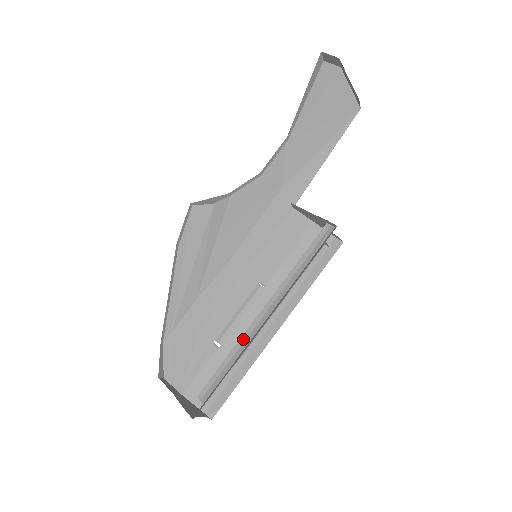
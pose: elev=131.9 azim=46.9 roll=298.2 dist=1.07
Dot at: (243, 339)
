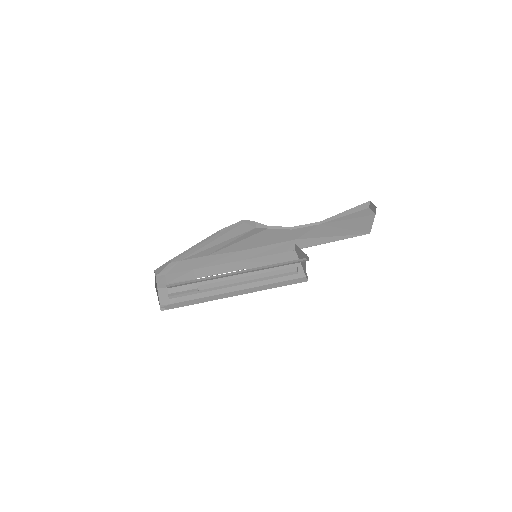
Dot at: (215, 276)
